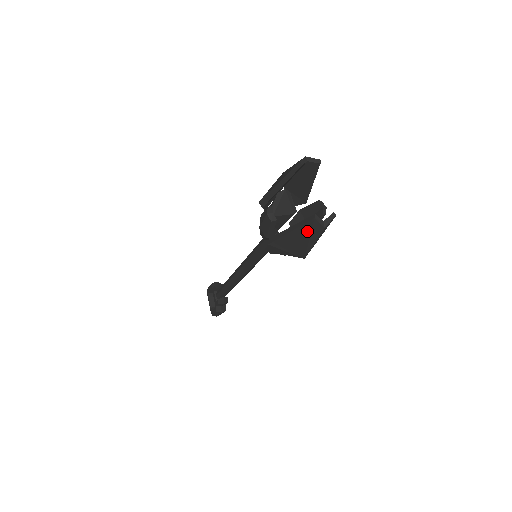
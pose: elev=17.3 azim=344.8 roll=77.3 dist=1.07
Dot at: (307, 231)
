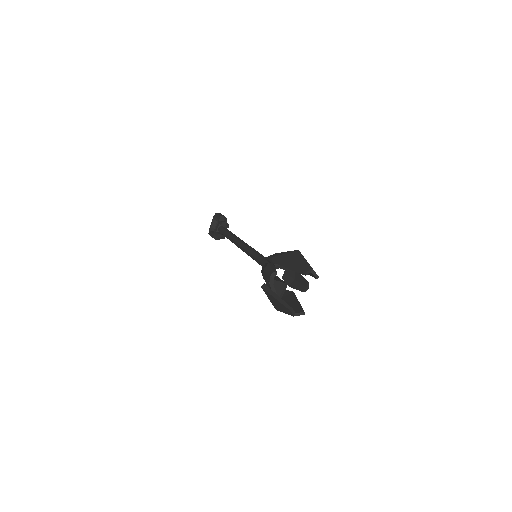
Dot at: (284, 308)
